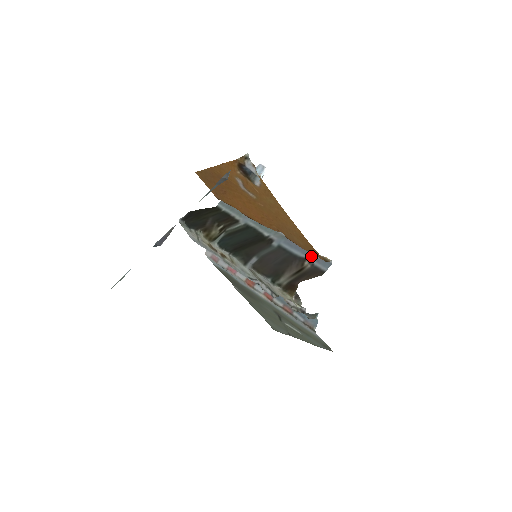
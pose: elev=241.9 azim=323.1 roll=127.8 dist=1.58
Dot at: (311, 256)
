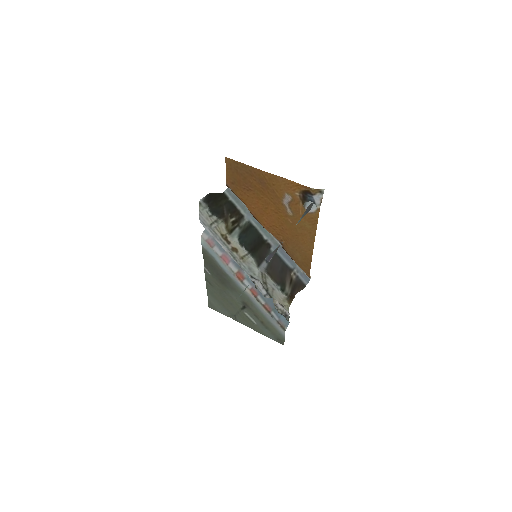
Dot at: (297, 269)
